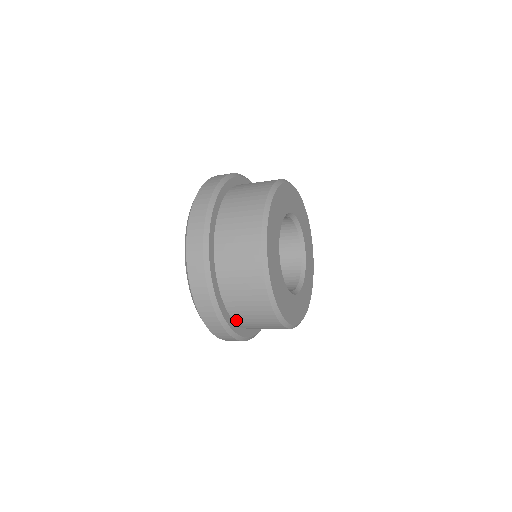
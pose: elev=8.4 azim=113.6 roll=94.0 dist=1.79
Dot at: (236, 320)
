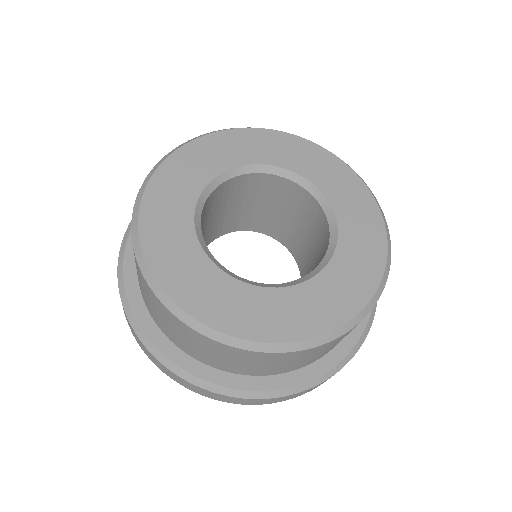
Dot at: (183, 349)
